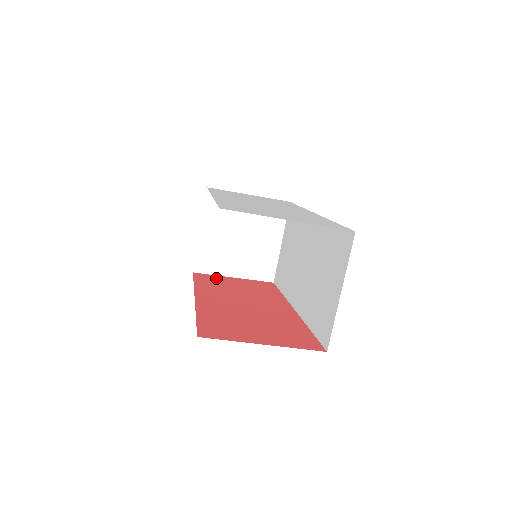
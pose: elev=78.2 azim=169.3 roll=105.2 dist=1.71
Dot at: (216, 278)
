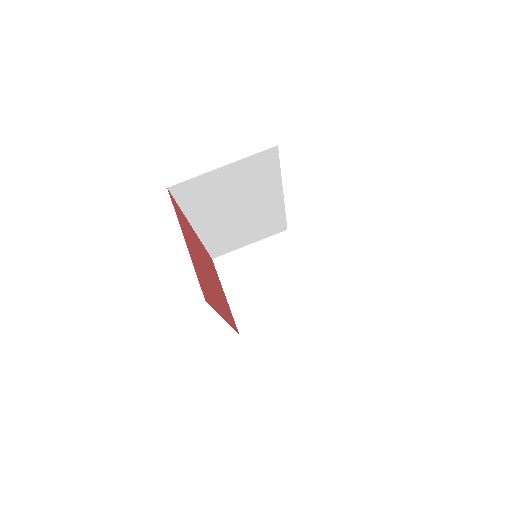
Dot at: occluded
